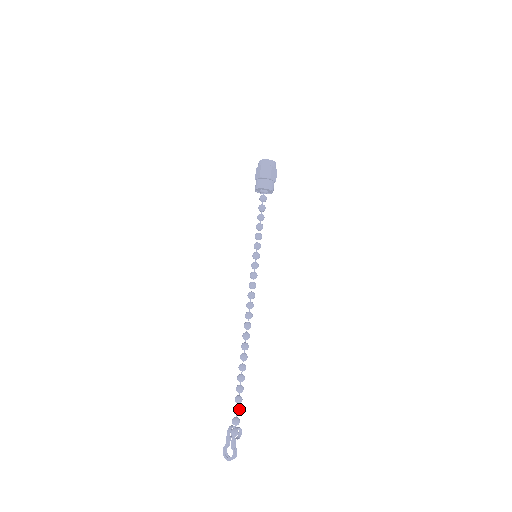
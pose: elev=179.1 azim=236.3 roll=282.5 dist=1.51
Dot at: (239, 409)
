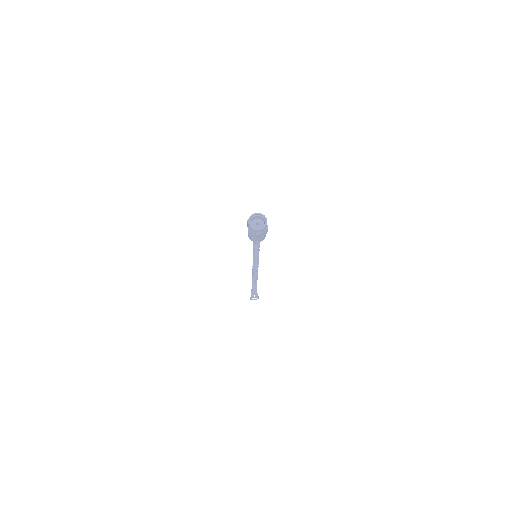
Dot at: (256, 290)
